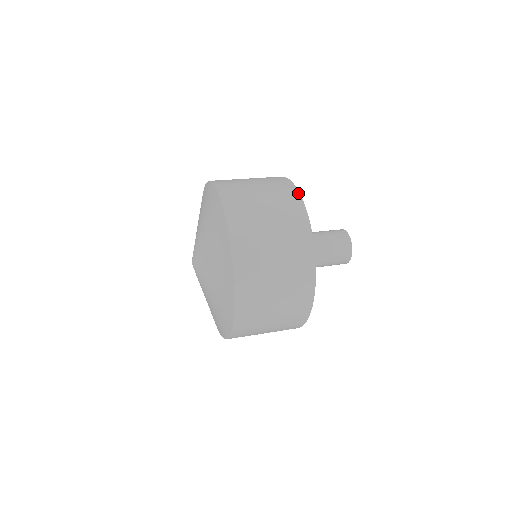
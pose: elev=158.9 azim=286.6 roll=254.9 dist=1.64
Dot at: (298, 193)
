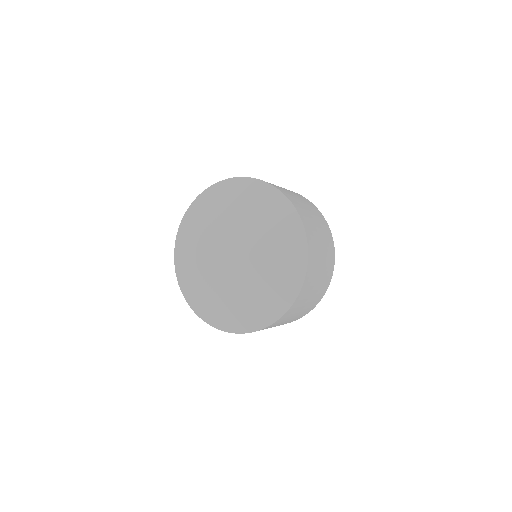
Dot at: occluded
